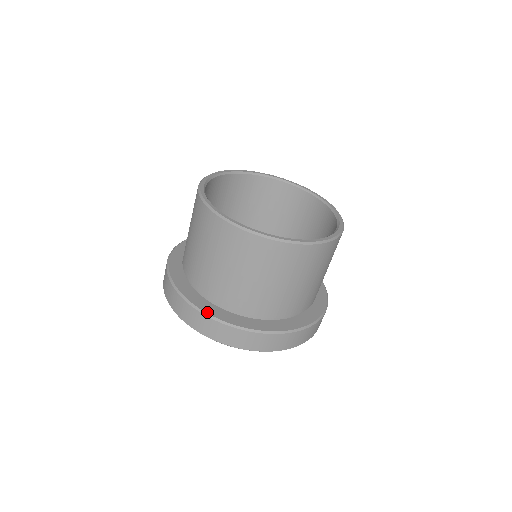
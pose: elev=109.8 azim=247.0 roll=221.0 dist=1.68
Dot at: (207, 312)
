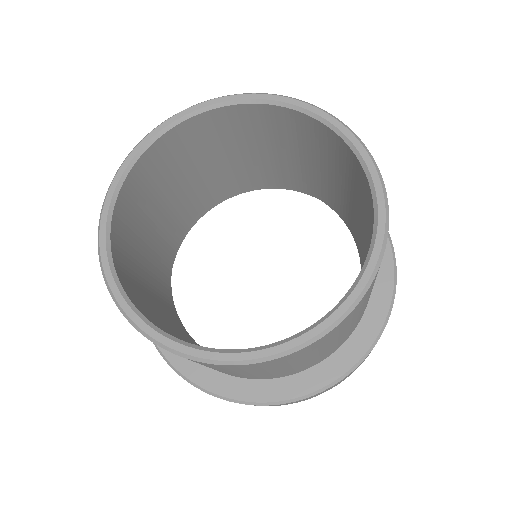
Dot at: occluded
